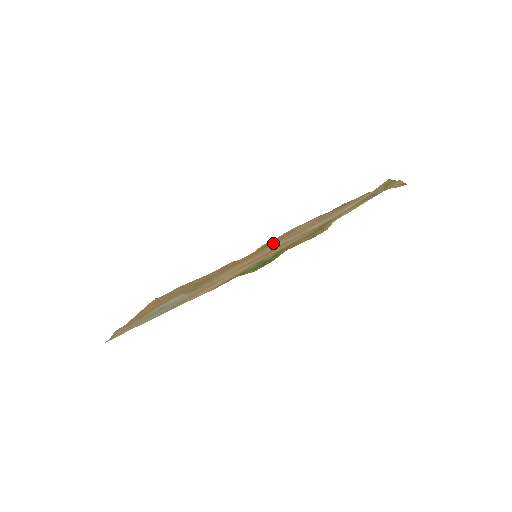
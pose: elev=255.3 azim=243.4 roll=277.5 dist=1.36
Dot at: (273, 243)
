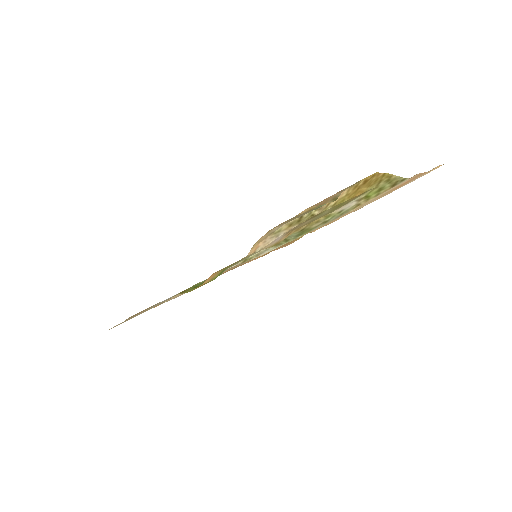
Dot at: occluded
